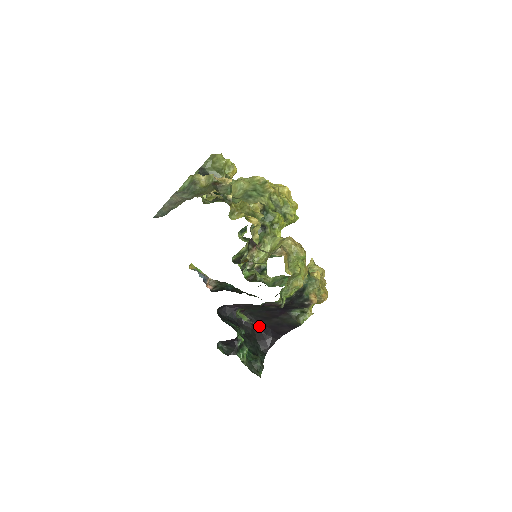
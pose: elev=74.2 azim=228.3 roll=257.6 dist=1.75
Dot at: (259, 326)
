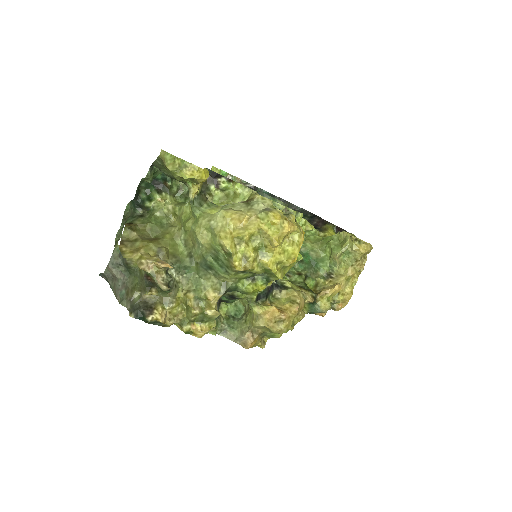
Dot at: occluded
